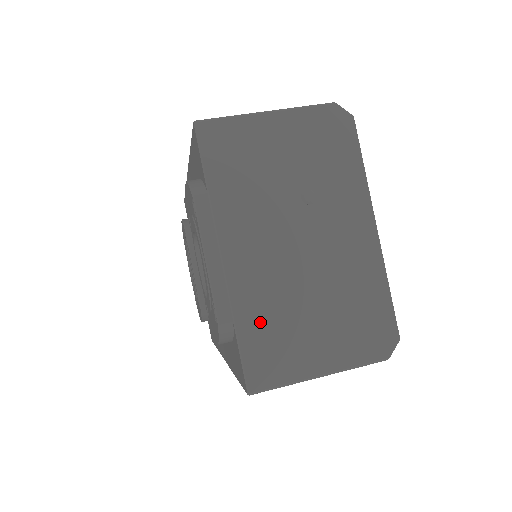
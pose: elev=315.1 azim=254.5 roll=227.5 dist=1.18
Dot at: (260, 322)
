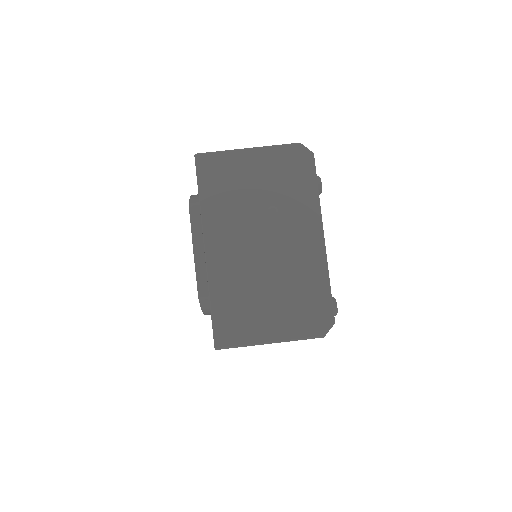
Dot at: (228, 299)
